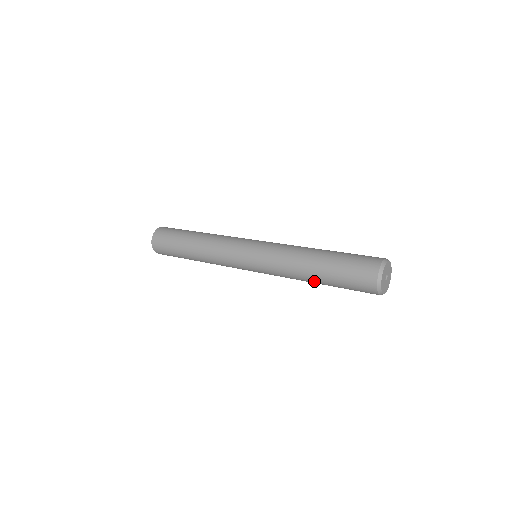
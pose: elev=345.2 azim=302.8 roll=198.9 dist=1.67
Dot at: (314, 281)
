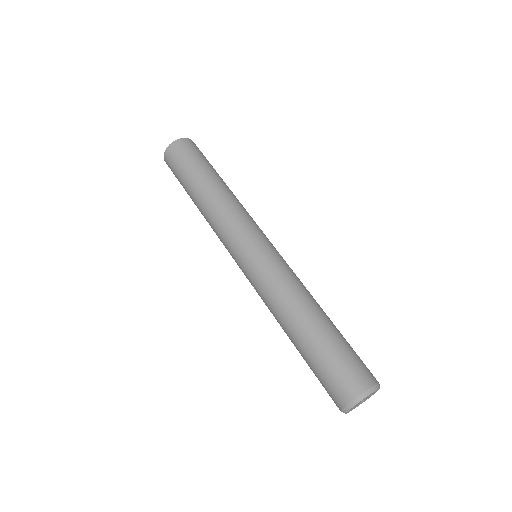
Dot at: occluded
